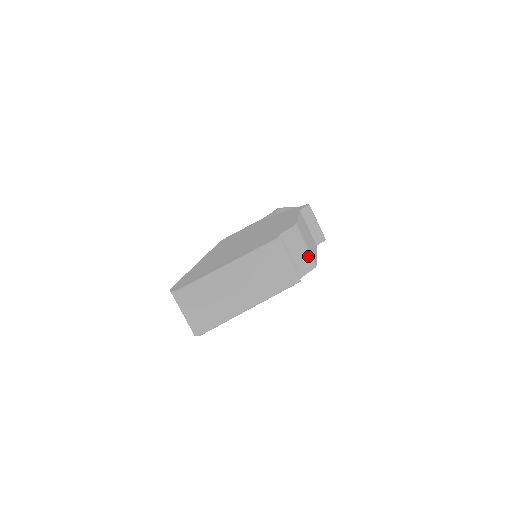
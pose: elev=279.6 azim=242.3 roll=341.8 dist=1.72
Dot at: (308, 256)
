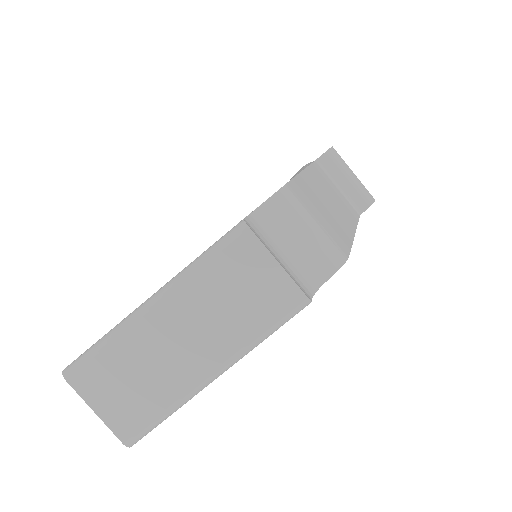
Dot at: (324, 243)
